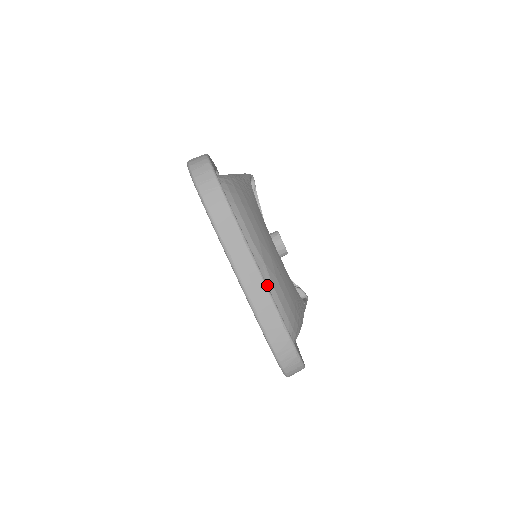
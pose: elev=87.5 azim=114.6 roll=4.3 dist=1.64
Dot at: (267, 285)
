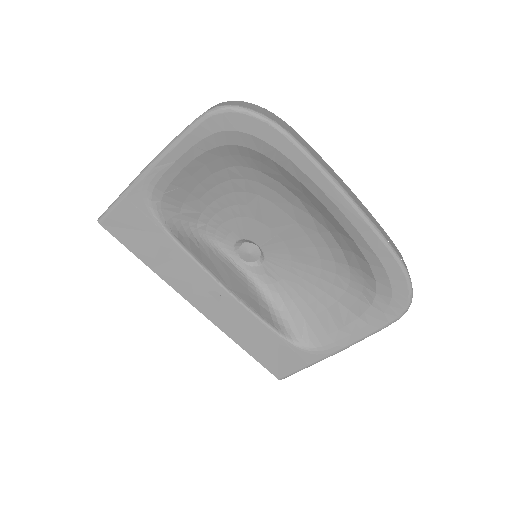
Dot at: occluded
